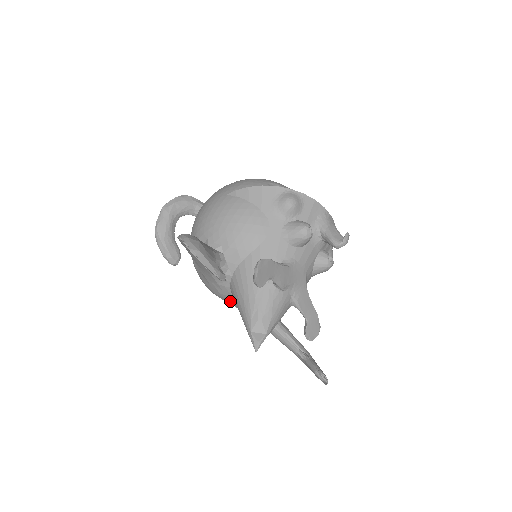
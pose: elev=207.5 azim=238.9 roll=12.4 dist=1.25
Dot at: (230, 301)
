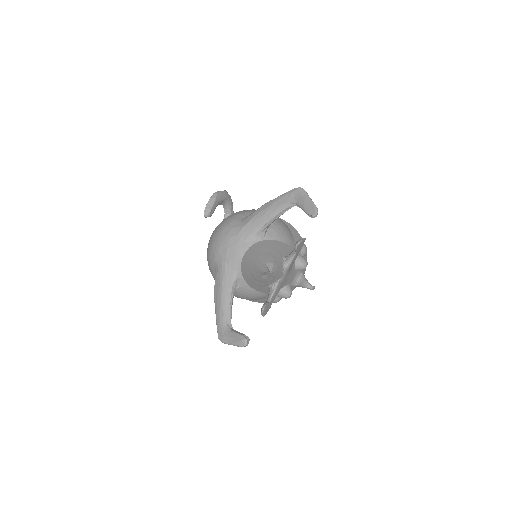
Dot at: (235, 254)
